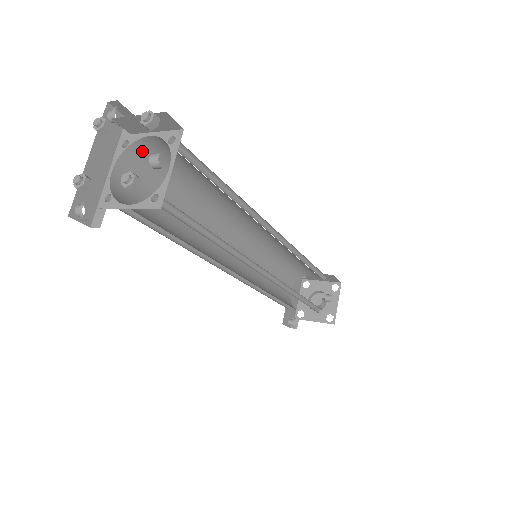
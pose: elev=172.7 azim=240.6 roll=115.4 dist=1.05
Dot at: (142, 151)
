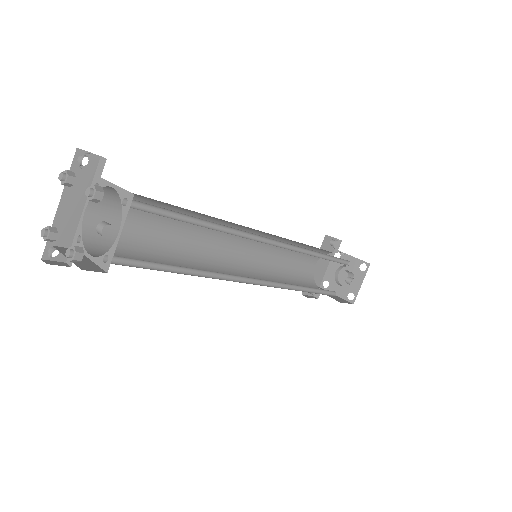
Dot at: (113, 192)
